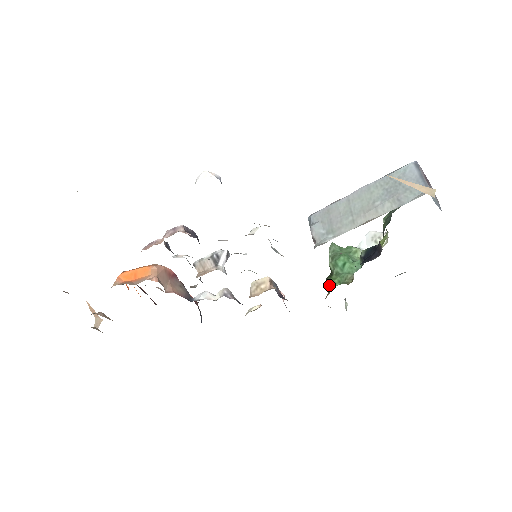
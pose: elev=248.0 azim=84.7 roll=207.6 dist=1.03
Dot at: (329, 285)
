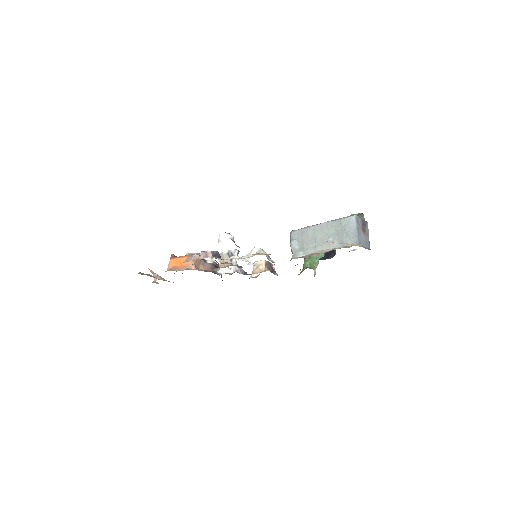
Dot at: (304, 263)
